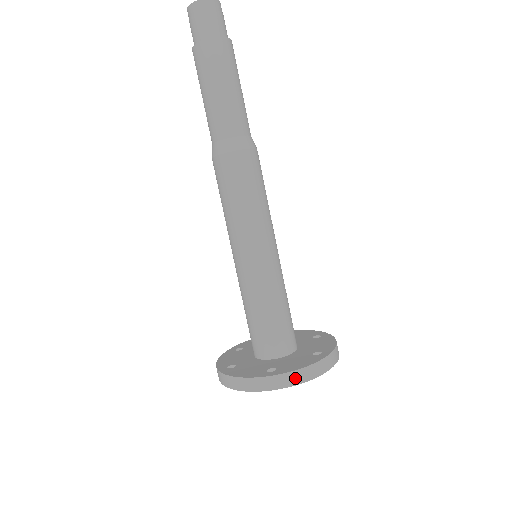
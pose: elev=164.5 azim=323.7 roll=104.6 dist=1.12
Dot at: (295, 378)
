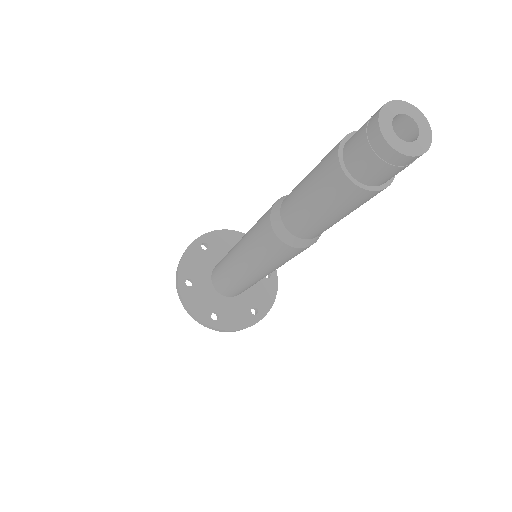
Dot at: (227, 331)
